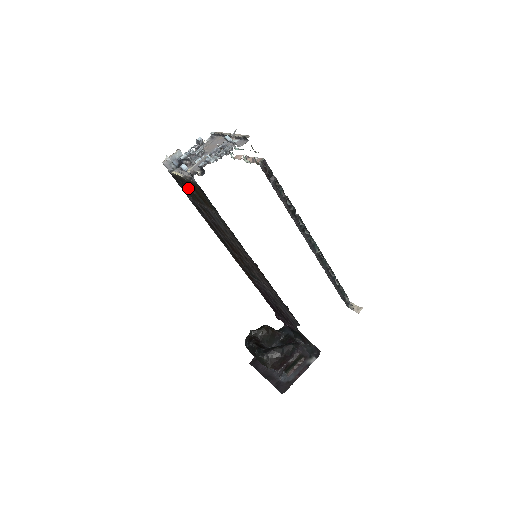
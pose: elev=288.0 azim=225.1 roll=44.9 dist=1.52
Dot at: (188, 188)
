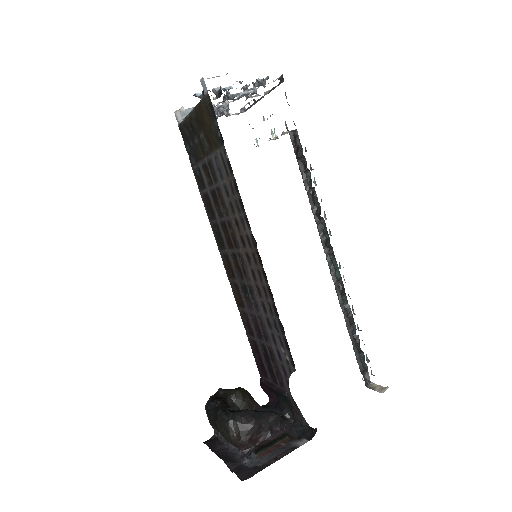
Dot at: (195, 136)
